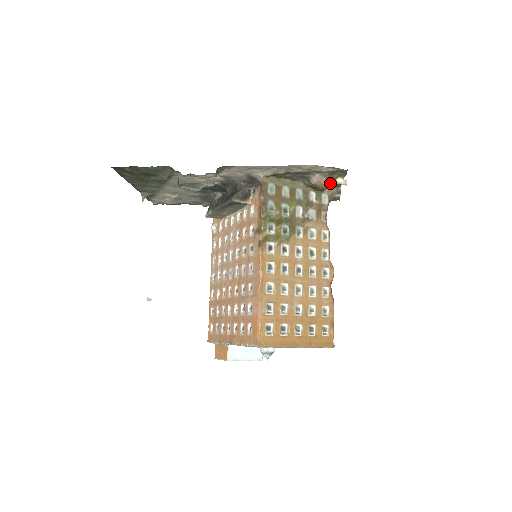
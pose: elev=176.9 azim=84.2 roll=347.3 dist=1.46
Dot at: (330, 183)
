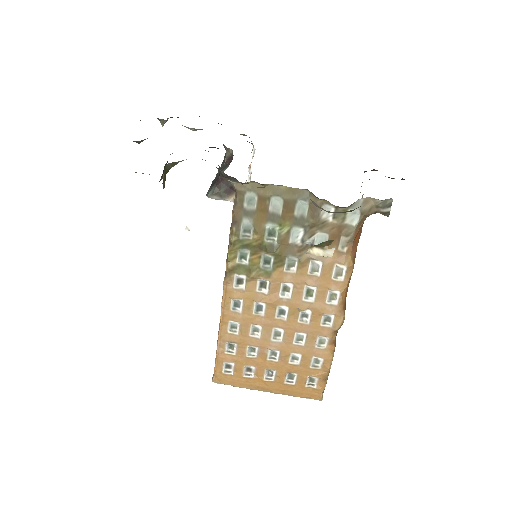
Dot at: (347, 211)
